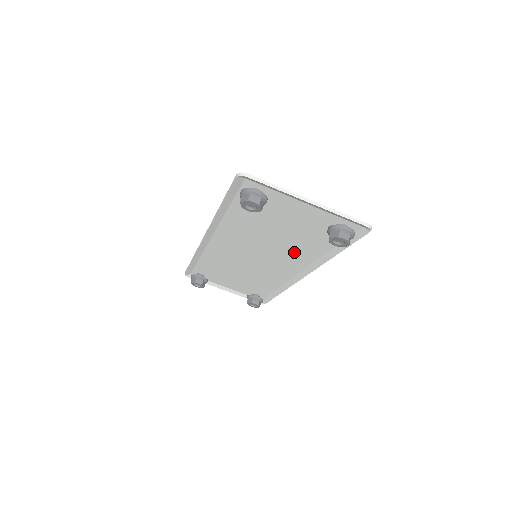
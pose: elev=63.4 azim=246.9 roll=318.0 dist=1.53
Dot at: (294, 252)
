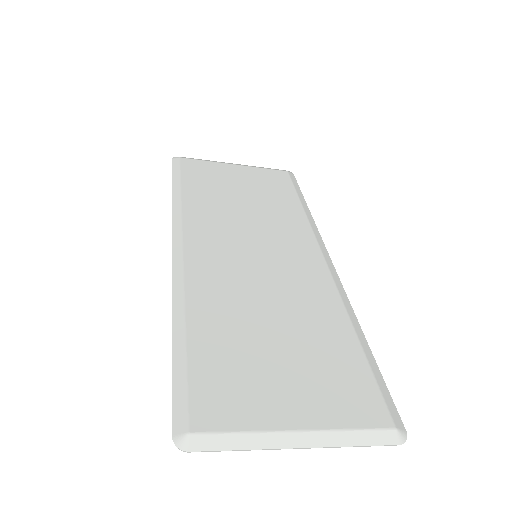
Dot at: (306, 300)
